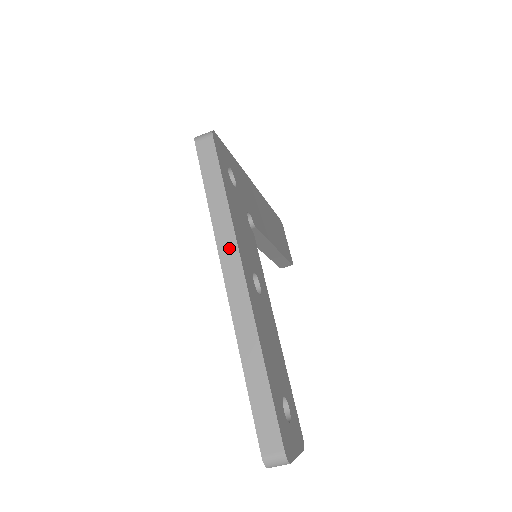
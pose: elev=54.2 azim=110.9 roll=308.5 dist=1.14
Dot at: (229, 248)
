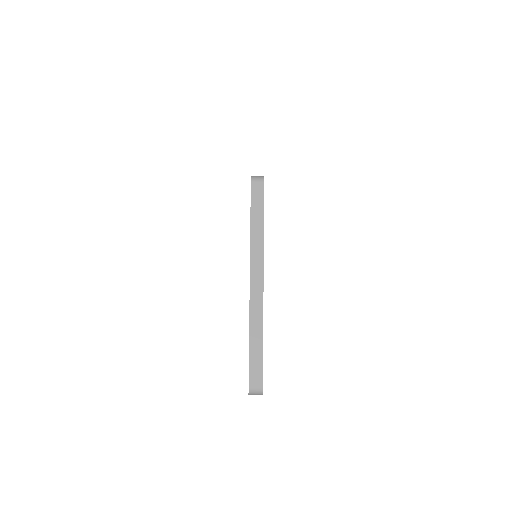
Dot at: (258, 261)
